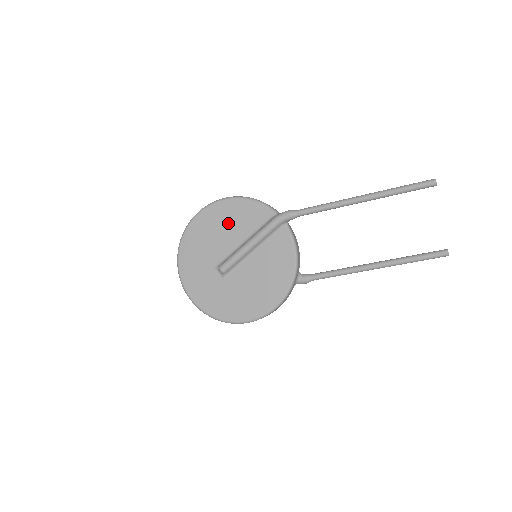
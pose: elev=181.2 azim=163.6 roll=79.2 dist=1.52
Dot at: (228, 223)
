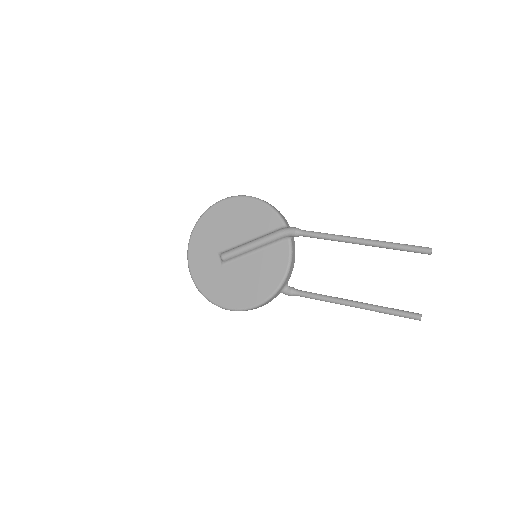
Dot at: (242, 219)
